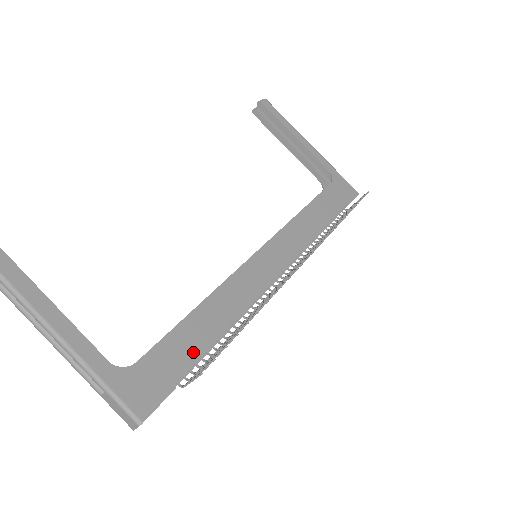
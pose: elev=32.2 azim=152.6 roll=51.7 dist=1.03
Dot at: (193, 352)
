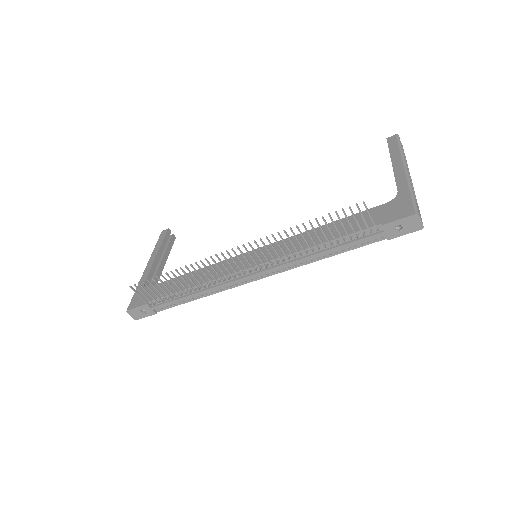
Dot at: (167, 292)
